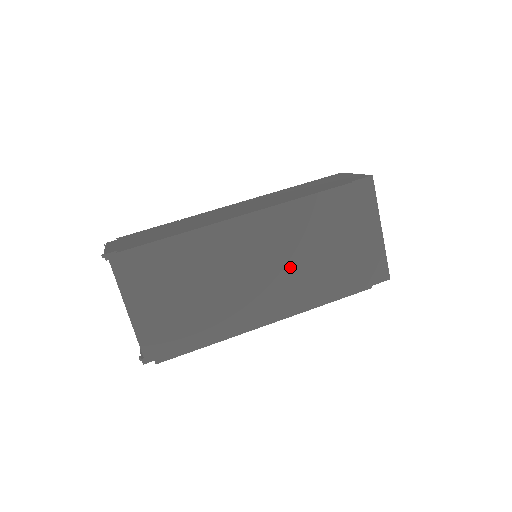
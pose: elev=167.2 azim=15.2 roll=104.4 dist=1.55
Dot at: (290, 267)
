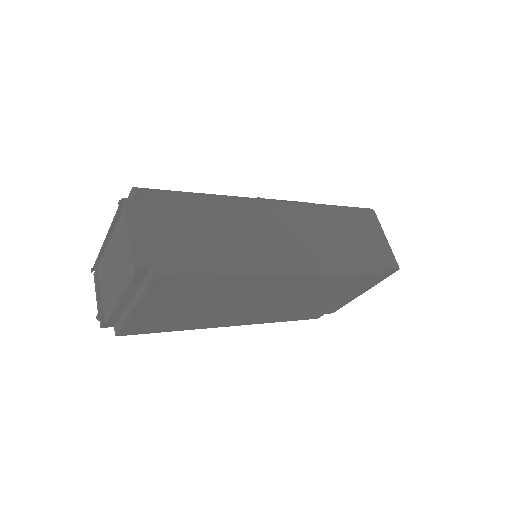
Dot at: (283, 304)
